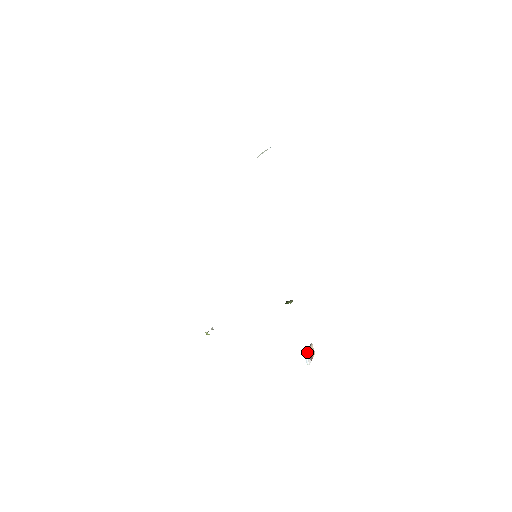
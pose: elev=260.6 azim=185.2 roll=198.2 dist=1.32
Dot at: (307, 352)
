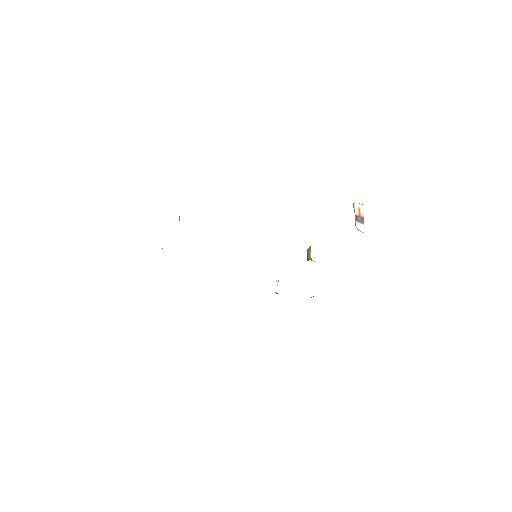
Dot at: (355, 225)
